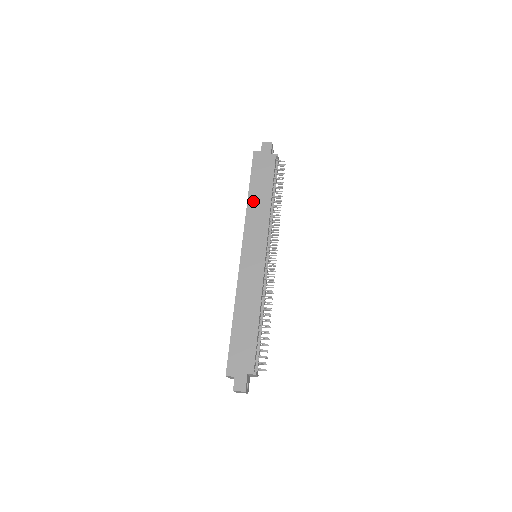
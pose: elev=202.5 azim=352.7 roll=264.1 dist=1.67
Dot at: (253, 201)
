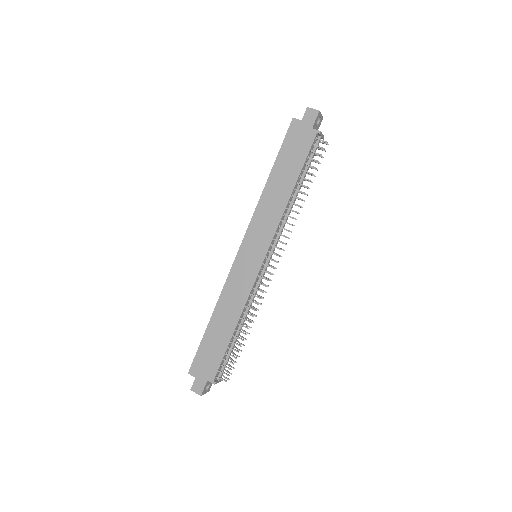
Dot at: (270, 189)
